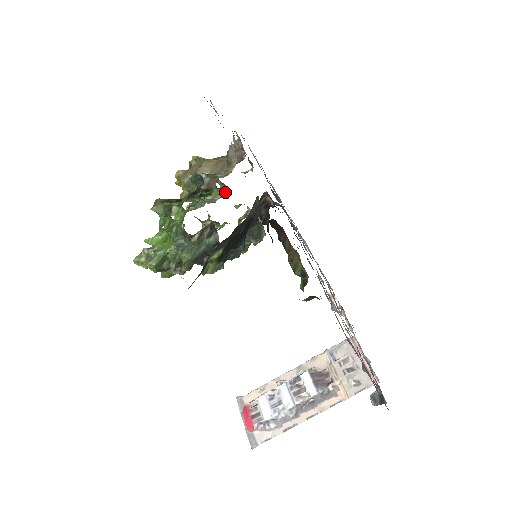
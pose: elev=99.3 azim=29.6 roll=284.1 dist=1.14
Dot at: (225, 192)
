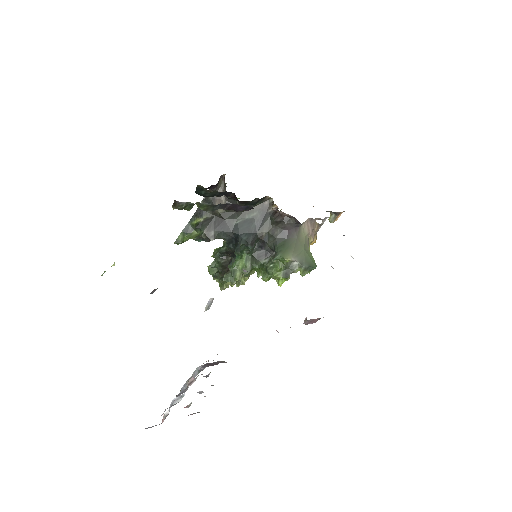
Dot at: occluded
